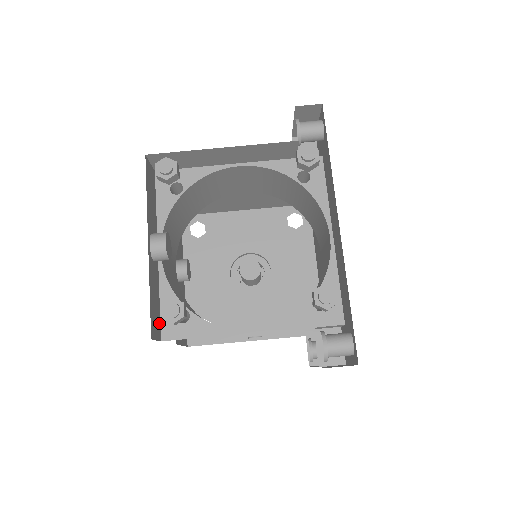
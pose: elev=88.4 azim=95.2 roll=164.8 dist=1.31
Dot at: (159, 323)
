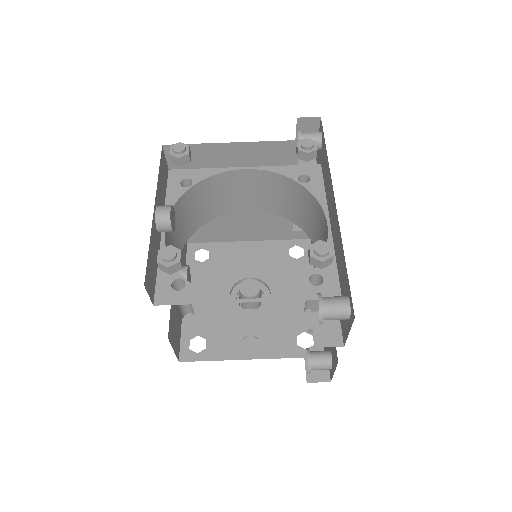
Dot at: (154, 288)
